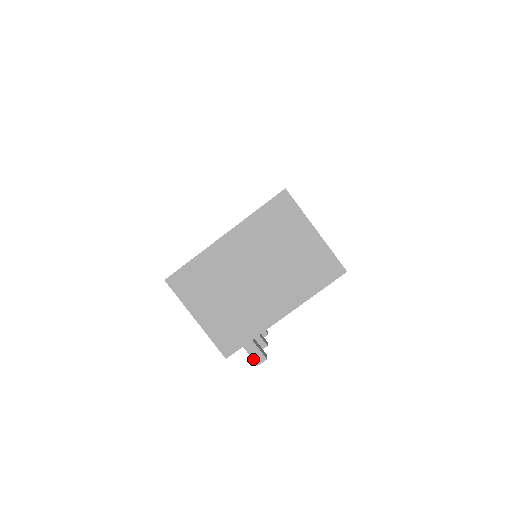
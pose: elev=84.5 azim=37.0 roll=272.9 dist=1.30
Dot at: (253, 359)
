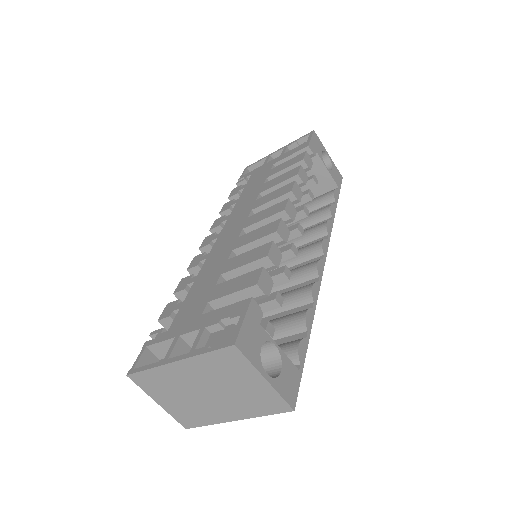
Dot at: occluded
